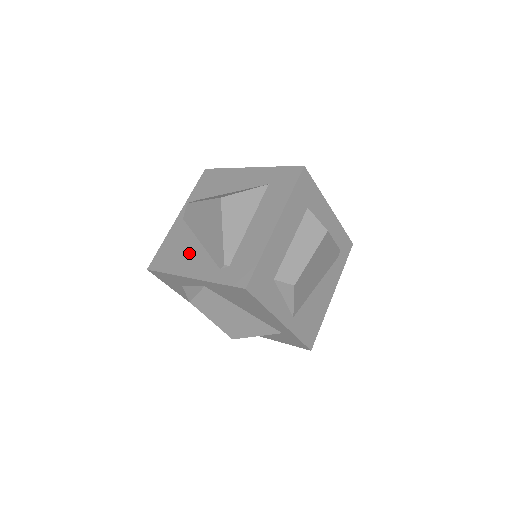
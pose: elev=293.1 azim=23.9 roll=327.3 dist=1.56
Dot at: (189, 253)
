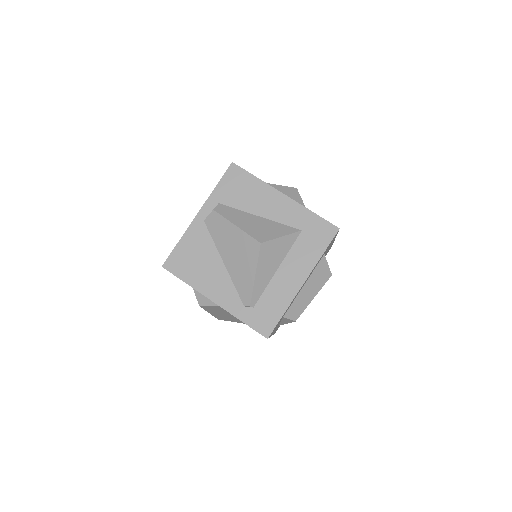
Dot at: (211, 271)
